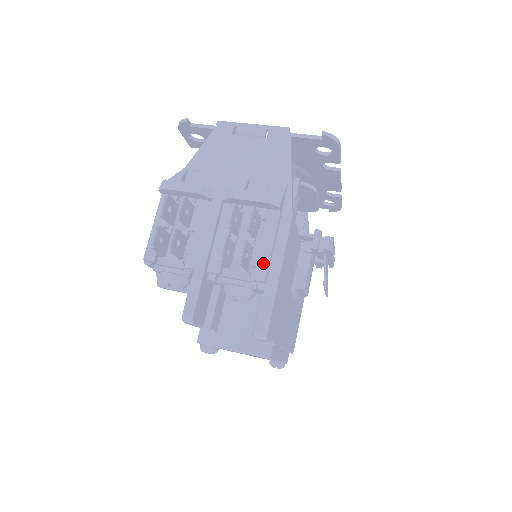
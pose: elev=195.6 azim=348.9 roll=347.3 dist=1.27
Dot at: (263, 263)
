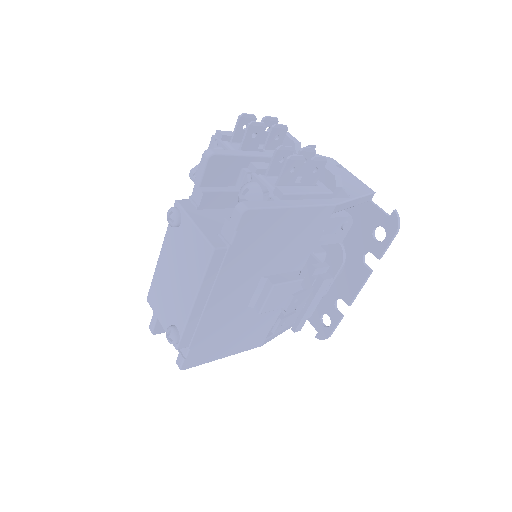
Dot at: (293, 190)
